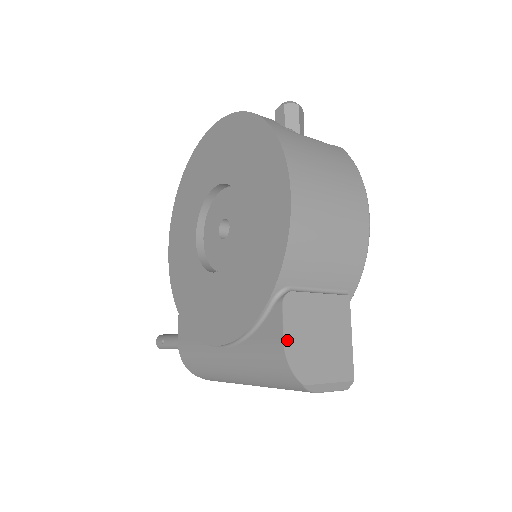
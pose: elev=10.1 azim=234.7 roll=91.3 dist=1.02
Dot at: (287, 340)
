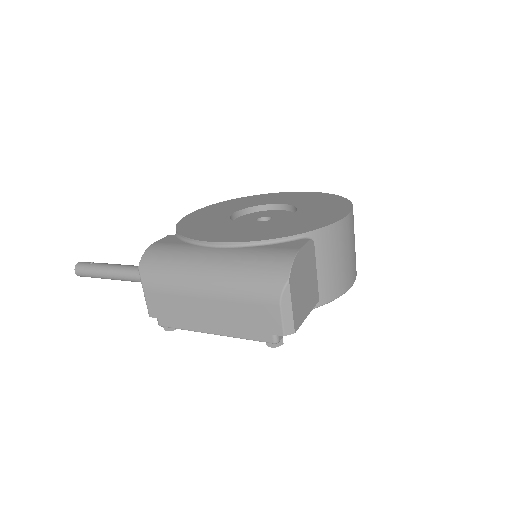
Dot at: (301, 252)
